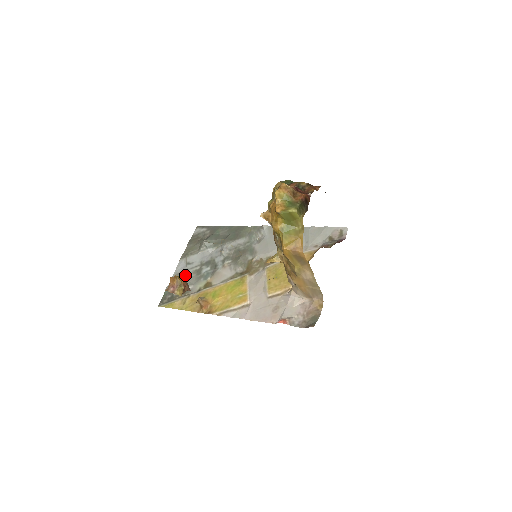
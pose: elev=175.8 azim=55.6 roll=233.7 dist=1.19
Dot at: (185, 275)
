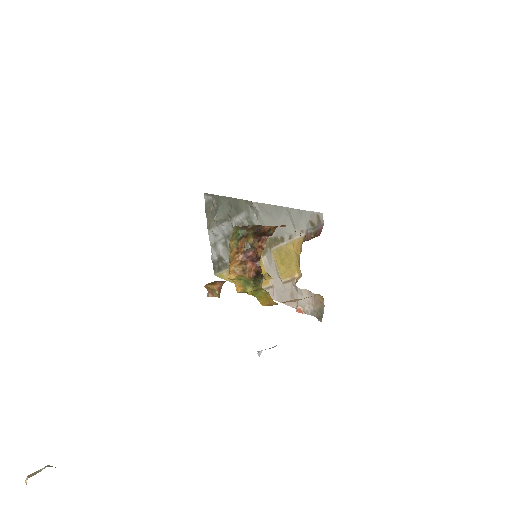
Dot at: (218, 247)
